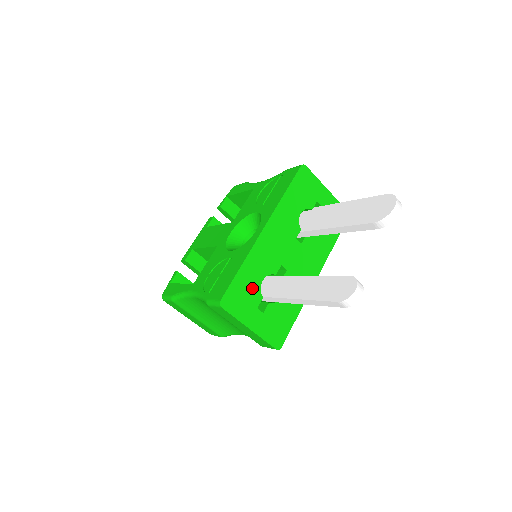
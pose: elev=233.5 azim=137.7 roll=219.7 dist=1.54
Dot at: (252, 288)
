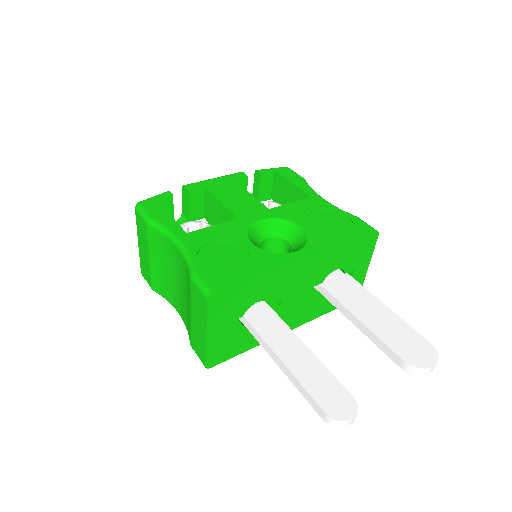
Dot at: (244, 302)
